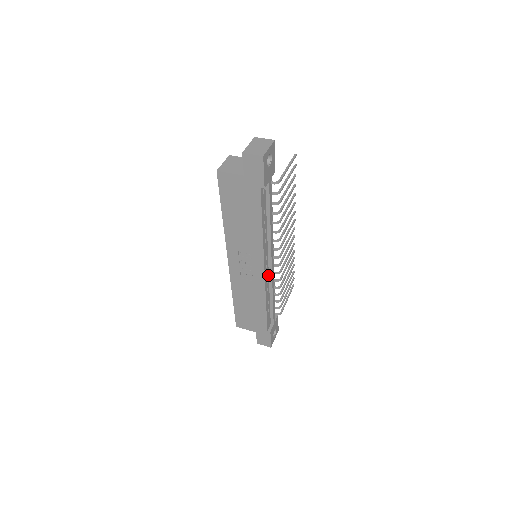
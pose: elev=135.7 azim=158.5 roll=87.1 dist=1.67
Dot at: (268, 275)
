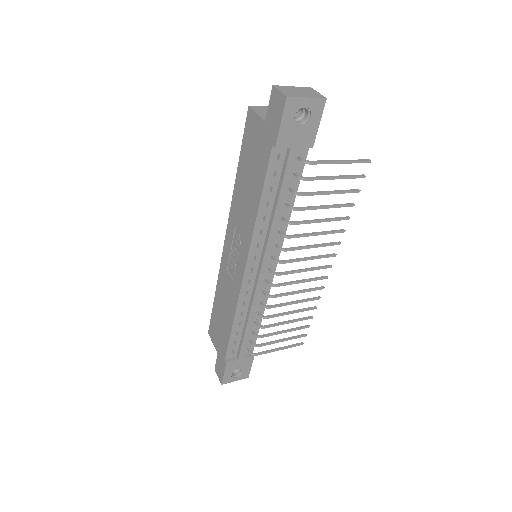
Dot at: (252, 286)
